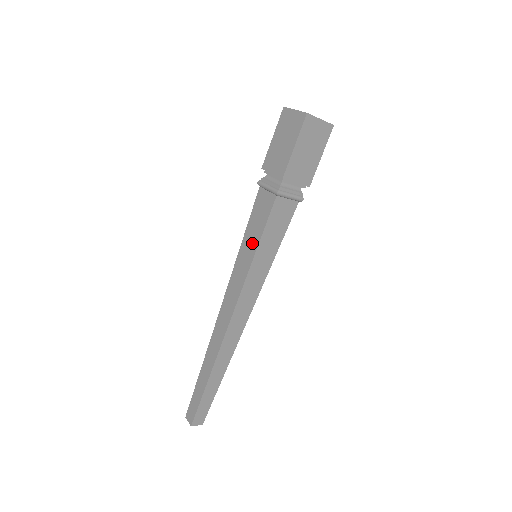
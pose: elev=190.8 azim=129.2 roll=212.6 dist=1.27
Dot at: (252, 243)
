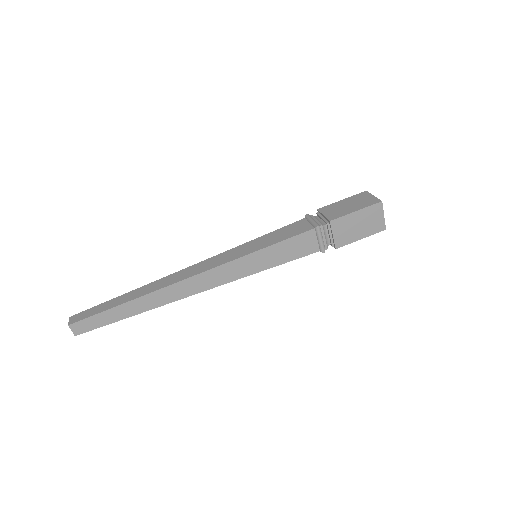
Dot at: (266, 242)
